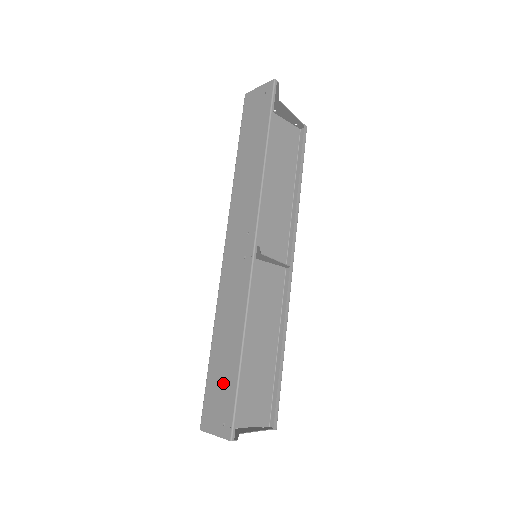
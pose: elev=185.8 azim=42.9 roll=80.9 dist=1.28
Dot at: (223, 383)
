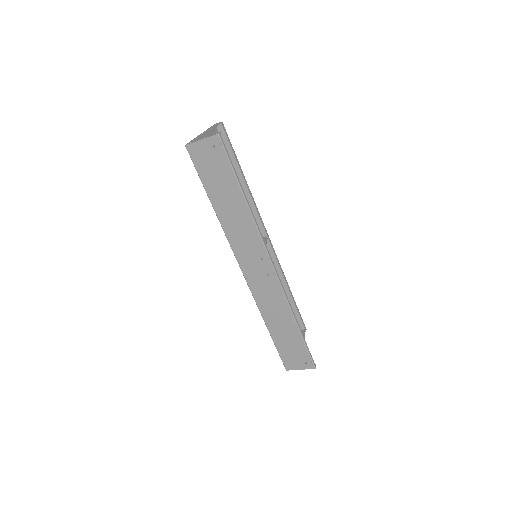
Dot at: (292, 345)
